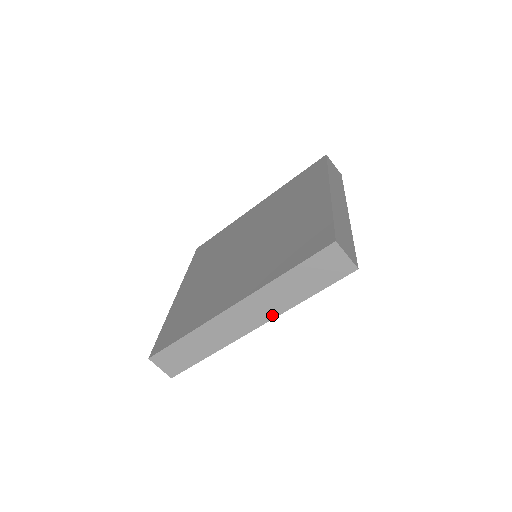
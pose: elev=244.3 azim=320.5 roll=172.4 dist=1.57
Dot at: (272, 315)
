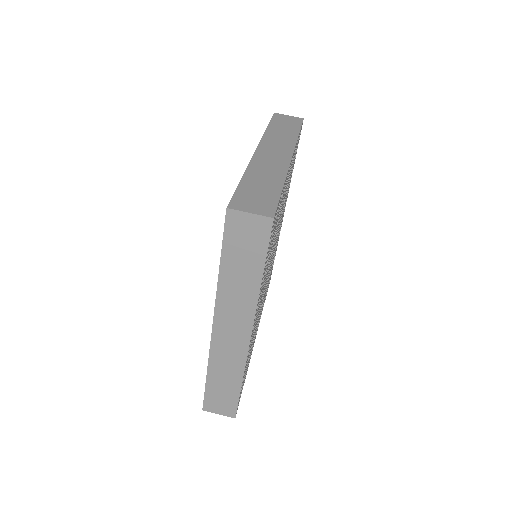
Dot at: (291, 146)
